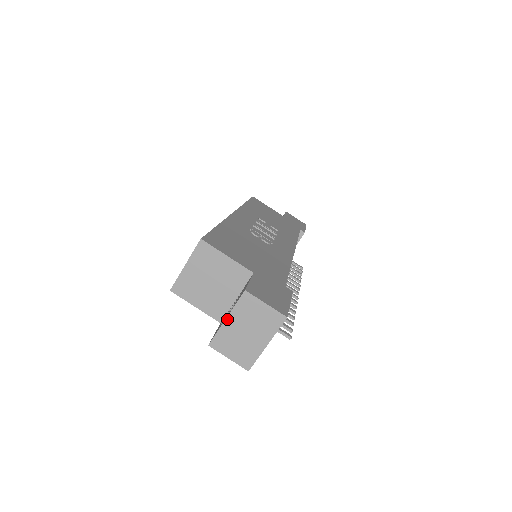
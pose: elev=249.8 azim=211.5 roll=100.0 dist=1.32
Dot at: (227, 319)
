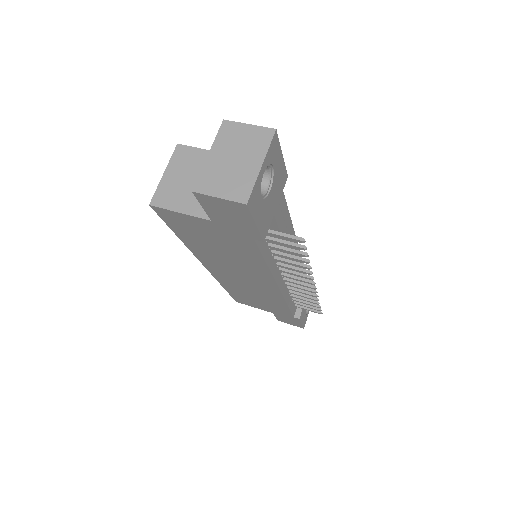
Dot at: (209, 155)
